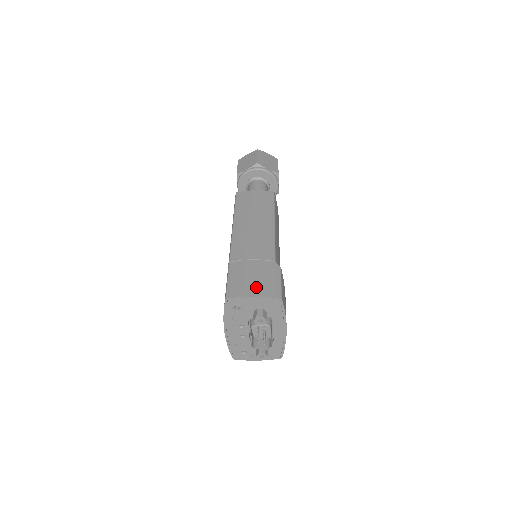
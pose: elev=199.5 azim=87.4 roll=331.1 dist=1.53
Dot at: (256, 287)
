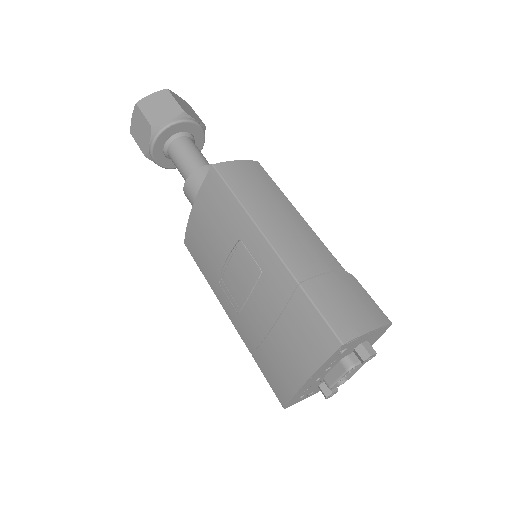
Dot at: (363, 315)
